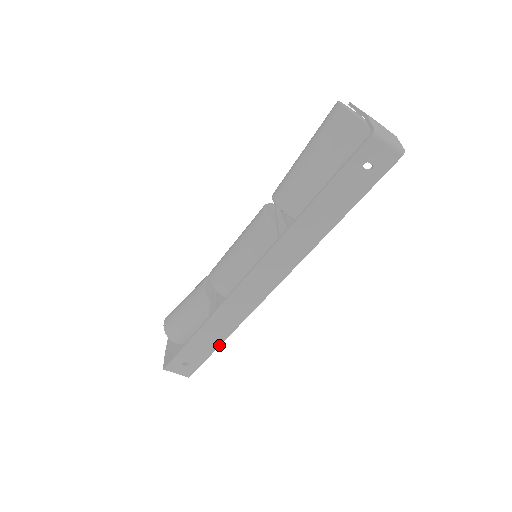
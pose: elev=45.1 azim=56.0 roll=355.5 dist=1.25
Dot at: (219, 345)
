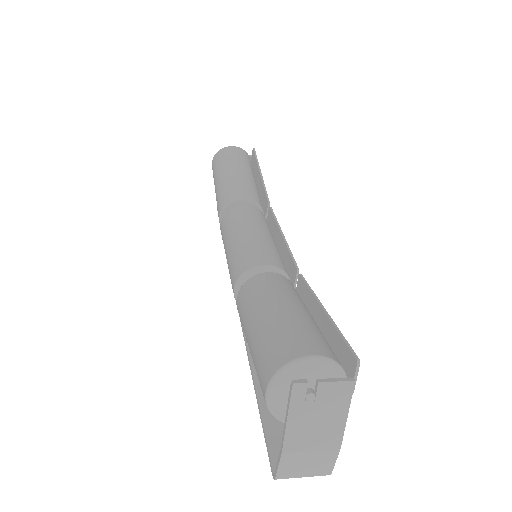
Dot at: occluded
